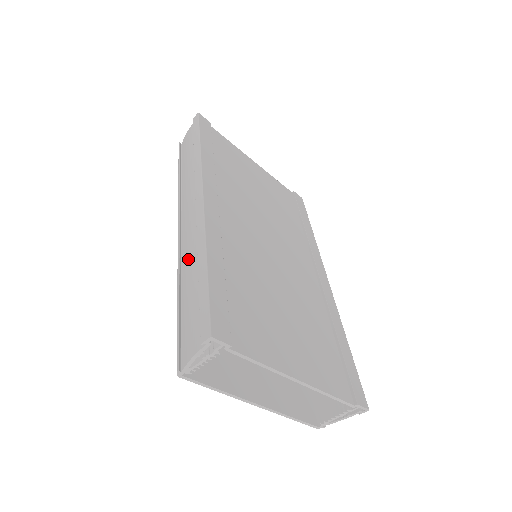
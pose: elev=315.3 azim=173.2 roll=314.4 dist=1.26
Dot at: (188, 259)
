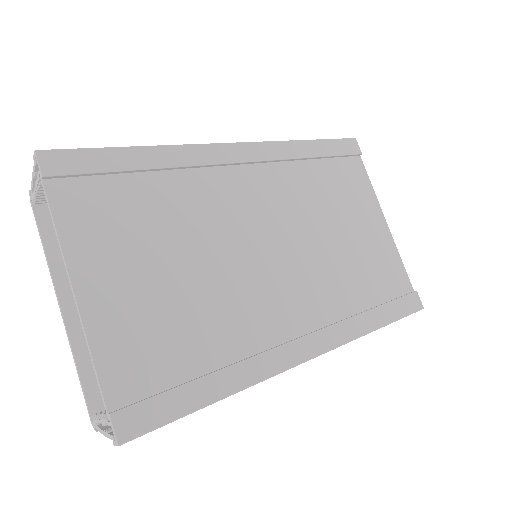
Dot at: occluded
